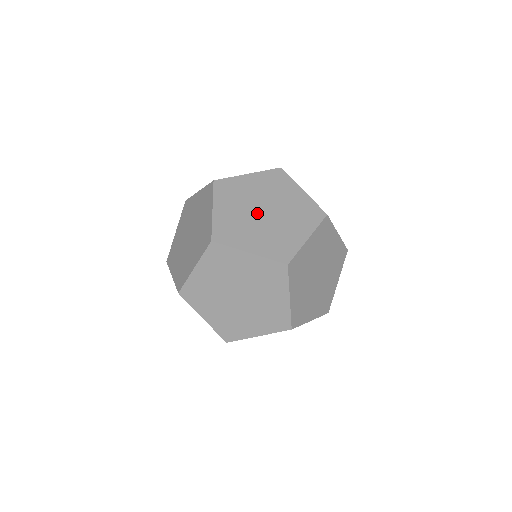
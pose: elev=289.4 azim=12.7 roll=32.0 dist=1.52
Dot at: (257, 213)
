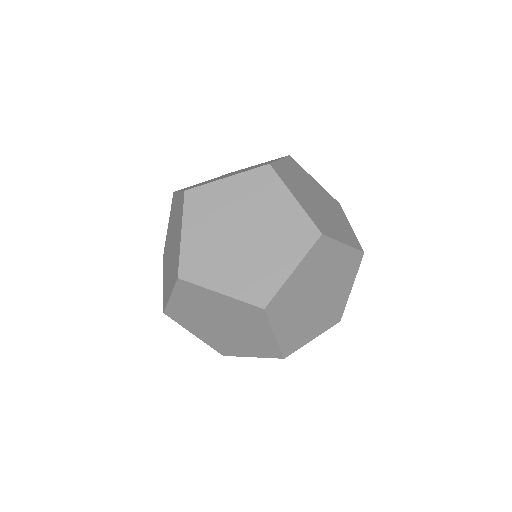
Dot at: (233, 236)
